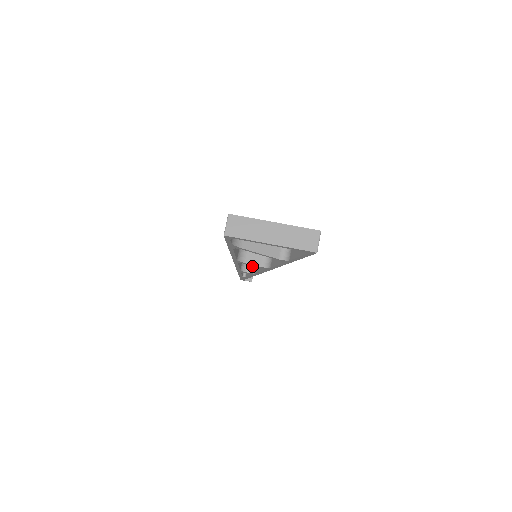
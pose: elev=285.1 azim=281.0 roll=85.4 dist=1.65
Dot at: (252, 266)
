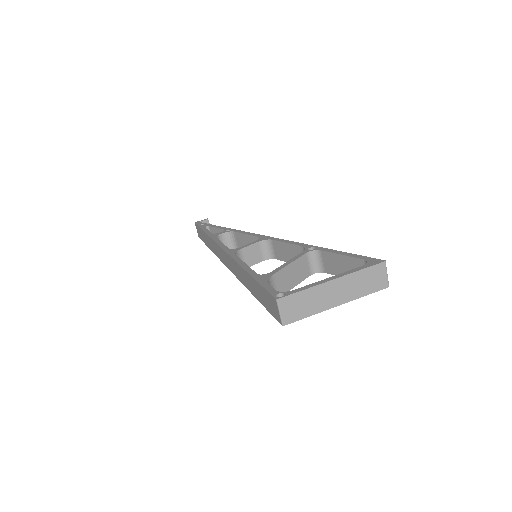
Dot at: (229, 241)
